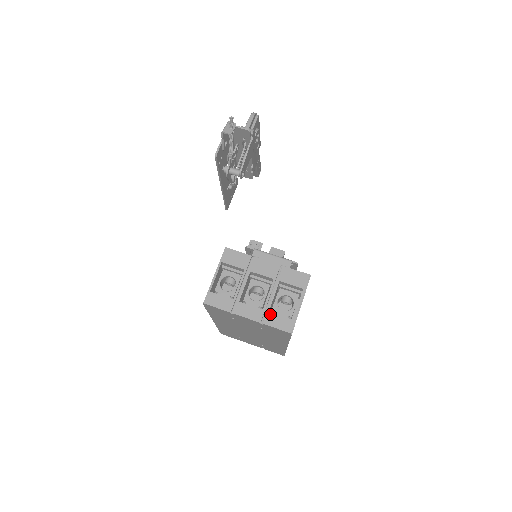
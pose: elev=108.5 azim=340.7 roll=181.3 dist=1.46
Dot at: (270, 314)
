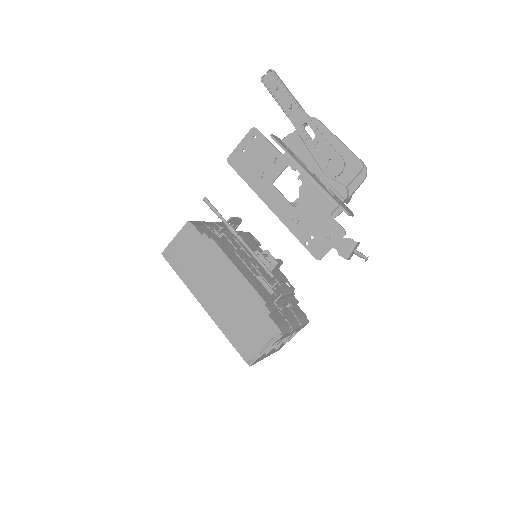
Dot at: occluded
